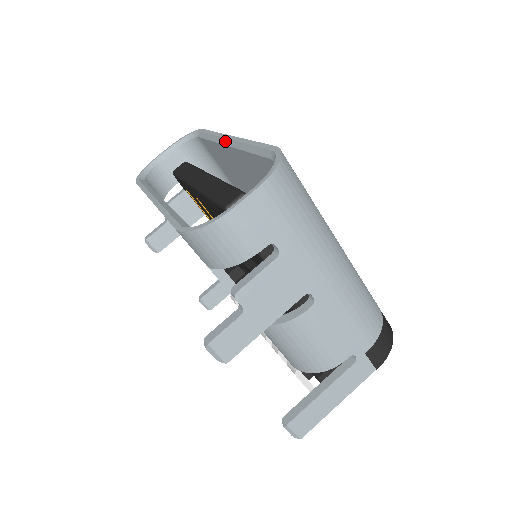
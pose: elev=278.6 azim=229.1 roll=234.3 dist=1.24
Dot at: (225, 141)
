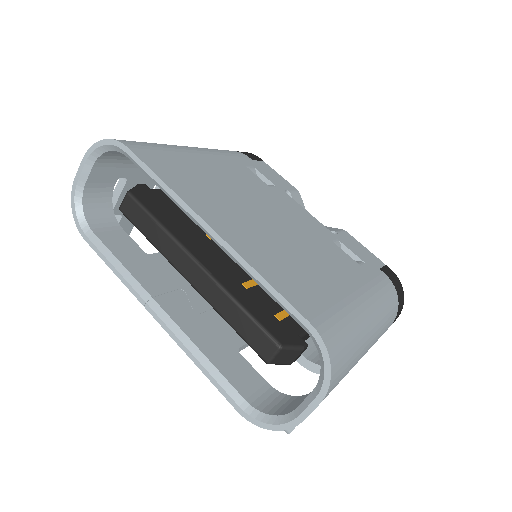
Dot at: (201, 228)
